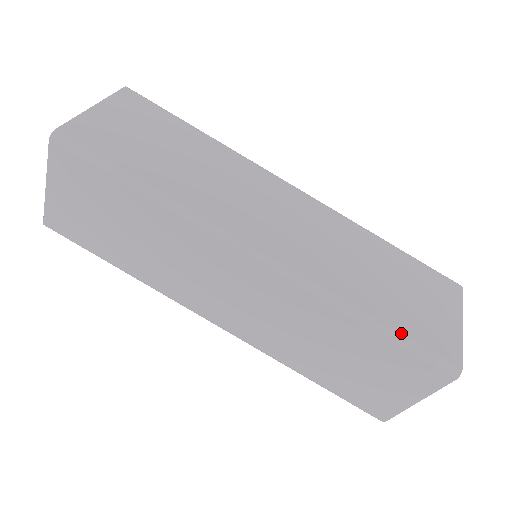
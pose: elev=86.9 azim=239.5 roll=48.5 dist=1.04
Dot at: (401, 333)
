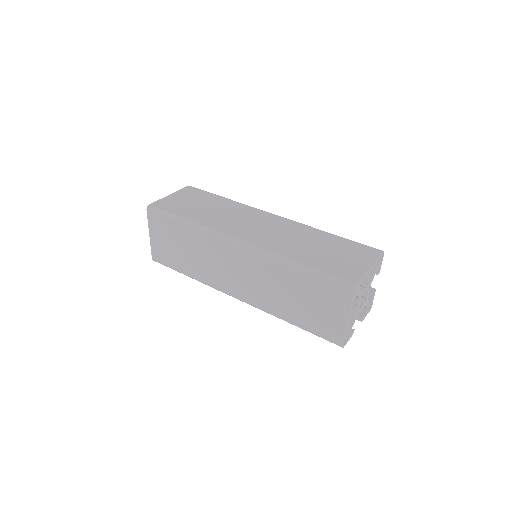
Dot at: (317, 269)
